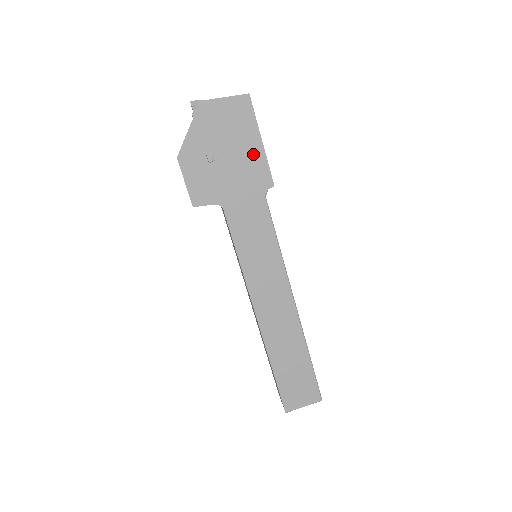
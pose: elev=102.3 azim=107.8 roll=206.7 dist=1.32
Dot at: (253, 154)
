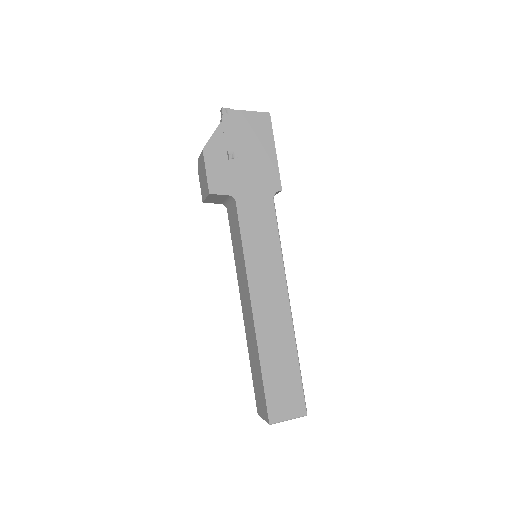
Dot at: (267, 160)
